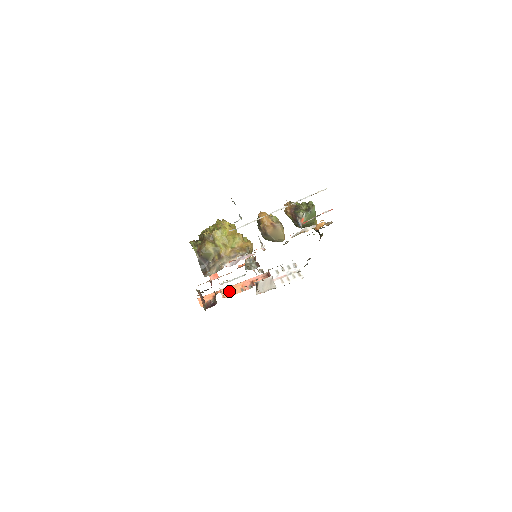
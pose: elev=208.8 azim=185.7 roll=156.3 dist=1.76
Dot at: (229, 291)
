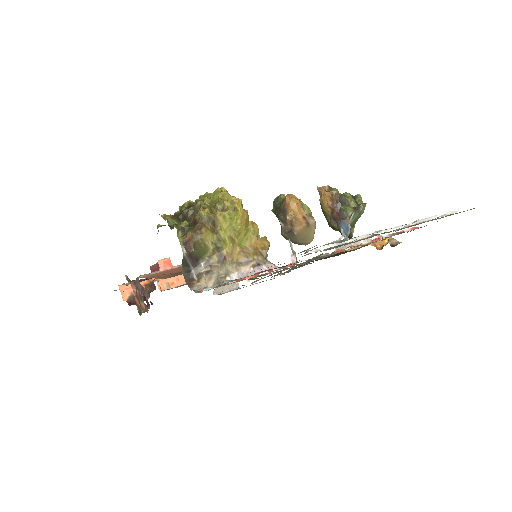
Dot at: (168, 280)
